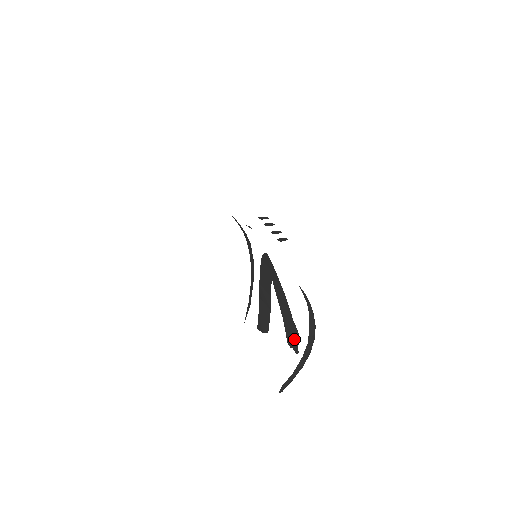
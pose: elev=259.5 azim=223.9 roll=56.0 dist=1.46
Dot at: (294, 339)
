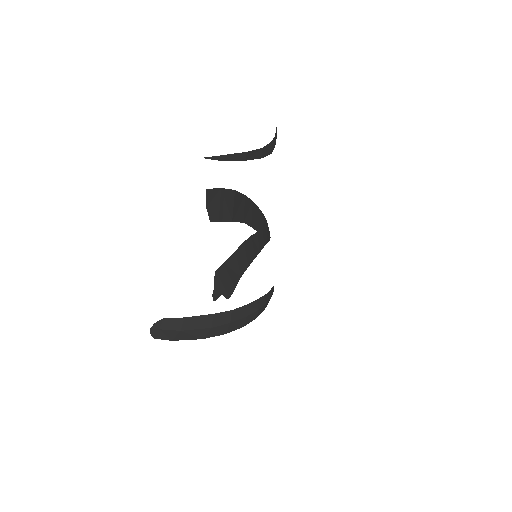
Dot at: (225, 284)
